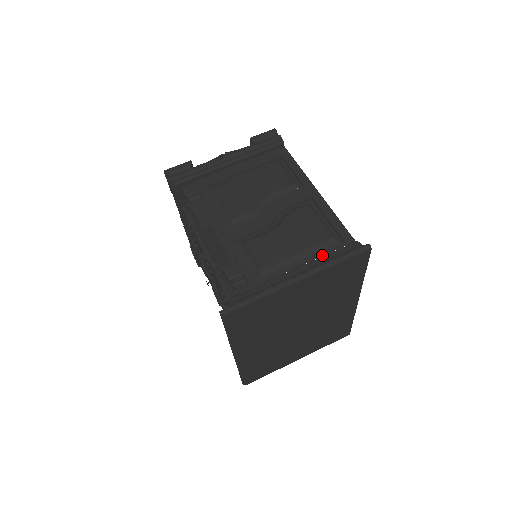
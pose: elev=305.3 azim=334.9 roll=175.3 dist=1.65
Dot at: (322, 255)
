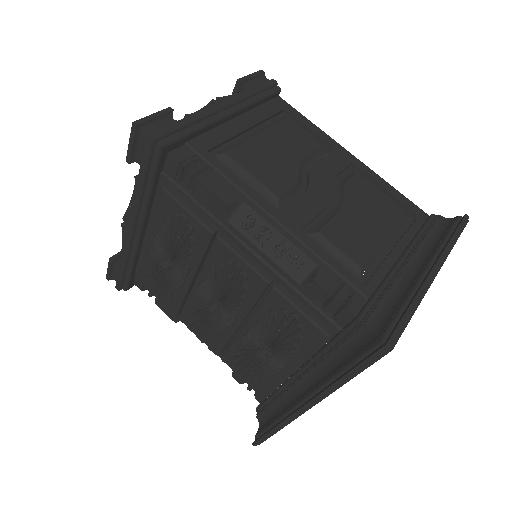
Dot at: (410, 237)
